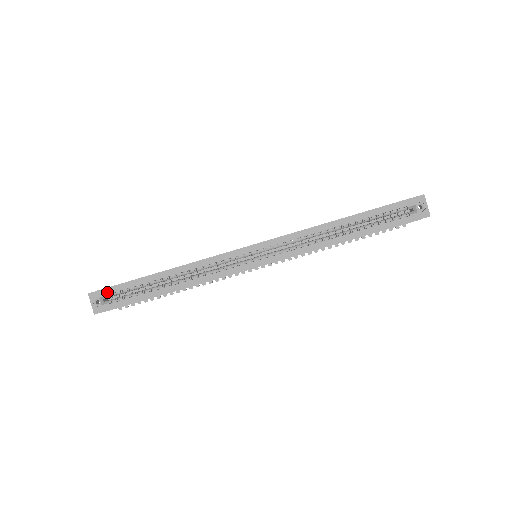
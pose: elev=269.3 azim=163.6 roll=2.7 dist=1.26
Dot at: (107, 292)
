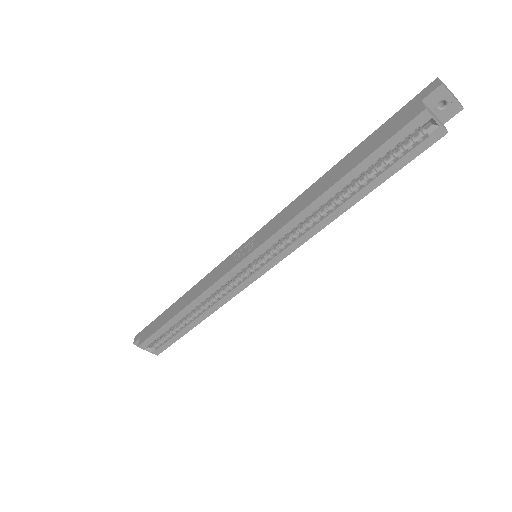
Dot at: (147, 344)
